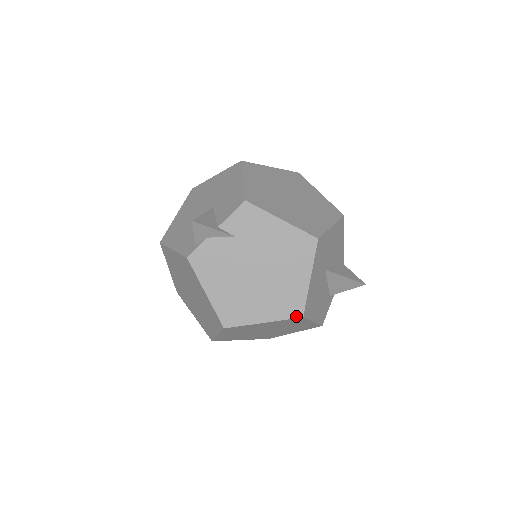
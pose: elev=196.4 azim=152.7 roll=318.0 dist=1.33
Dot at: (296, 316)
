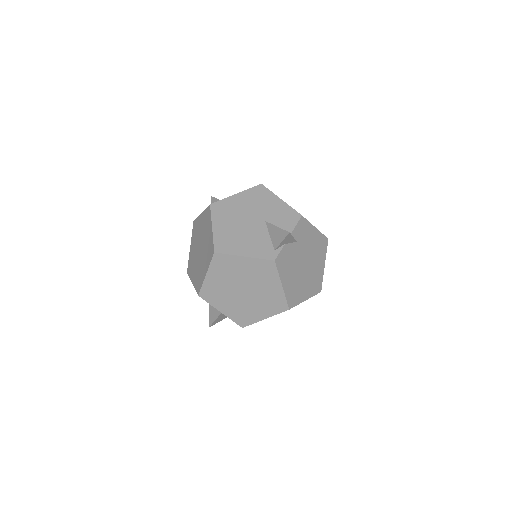
Dot at: (319, 292)
